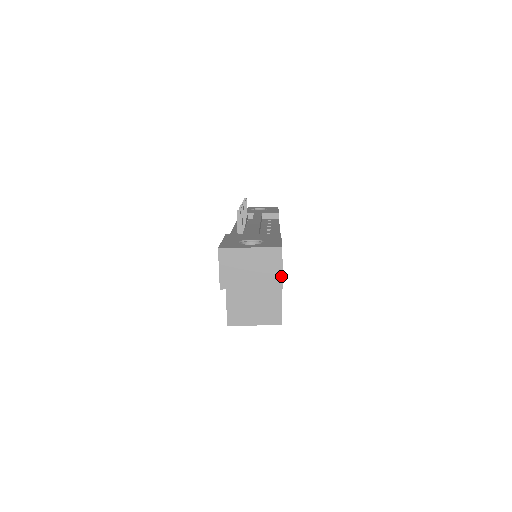
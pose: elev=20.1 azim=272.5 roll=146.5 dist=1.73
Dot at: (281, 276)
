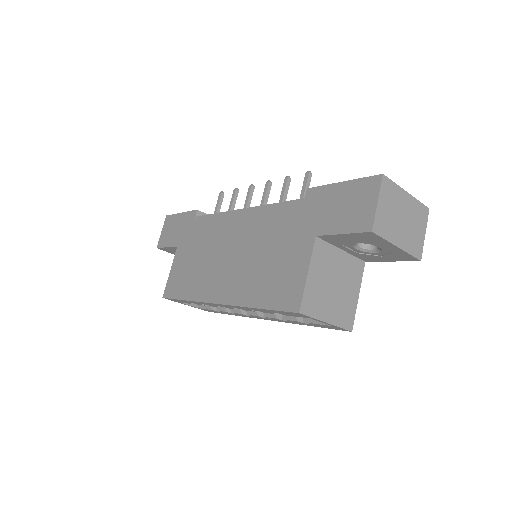
Dot at: (423, 244)
